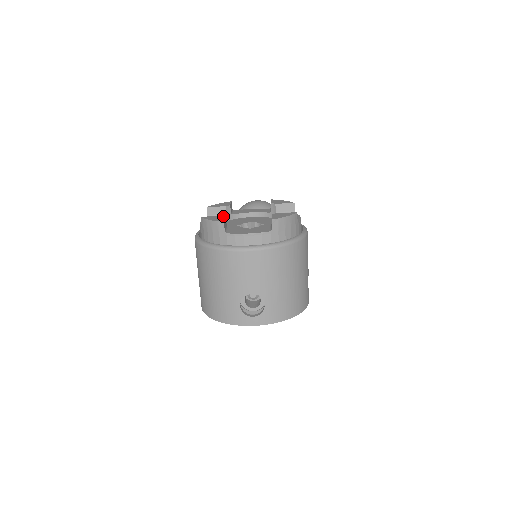
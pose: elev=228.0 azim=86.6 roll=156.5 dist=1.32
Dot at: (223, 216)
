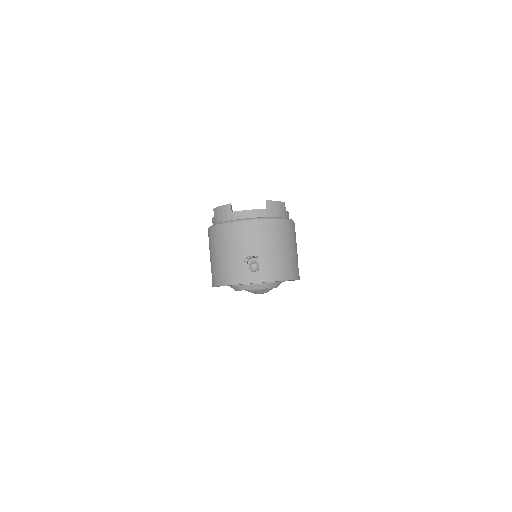
Dot at: occluded
